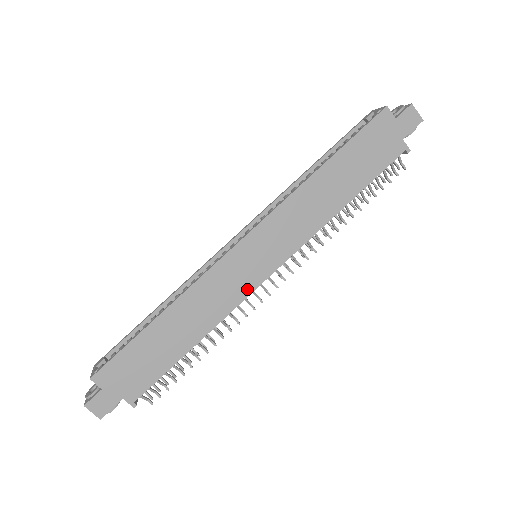
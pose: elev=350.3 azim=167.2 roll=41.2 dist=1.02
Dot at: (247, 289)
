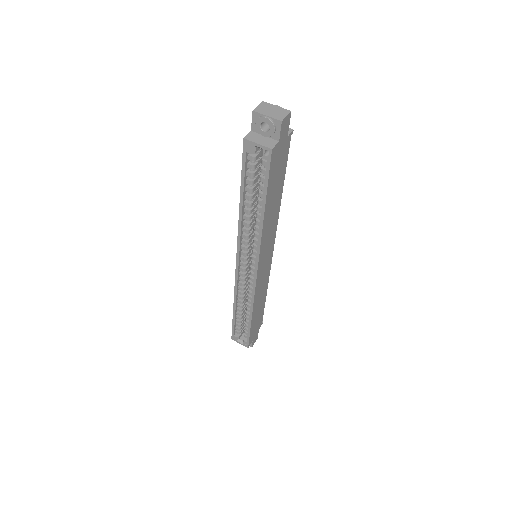
Dot at: (269, 268)
